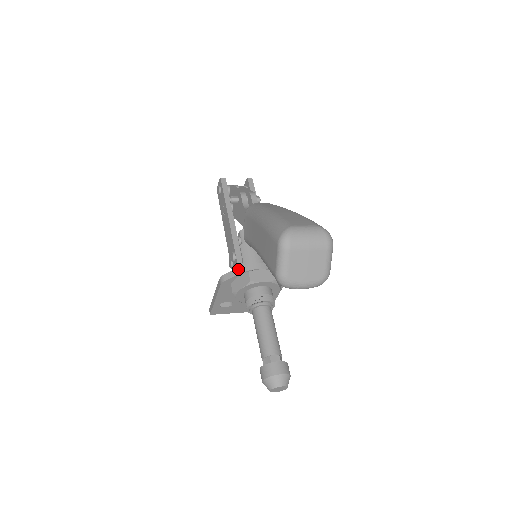
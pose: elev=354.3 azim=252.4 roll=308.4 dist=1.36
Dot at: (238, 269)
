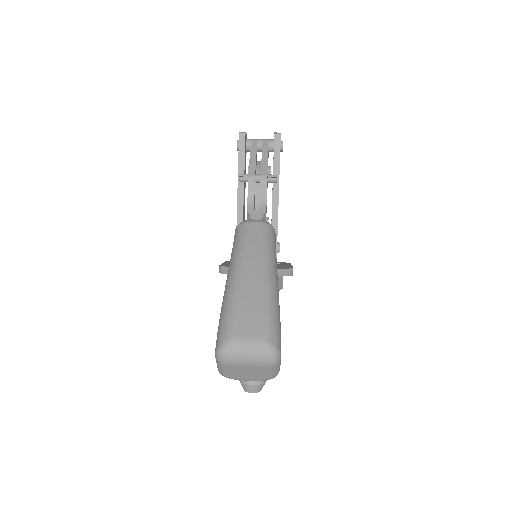
Dot at: occluded
